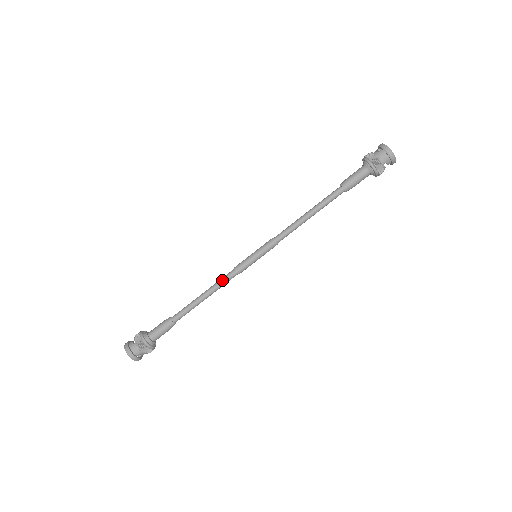
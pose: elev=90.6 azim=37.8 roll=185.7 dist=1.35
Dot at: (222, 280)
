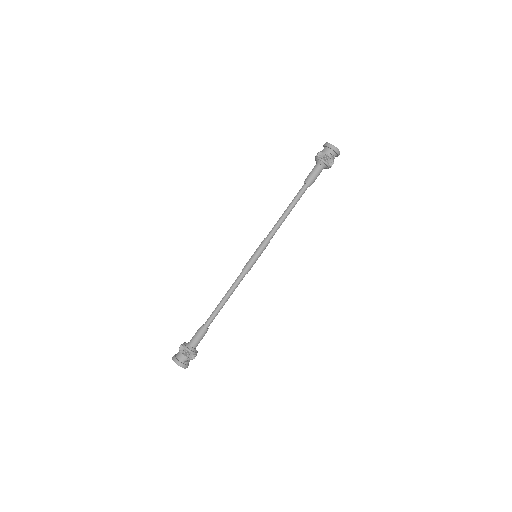
Dot at: (234, 282)
